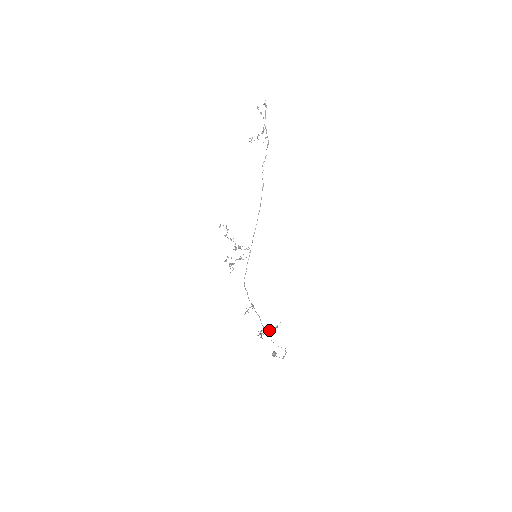
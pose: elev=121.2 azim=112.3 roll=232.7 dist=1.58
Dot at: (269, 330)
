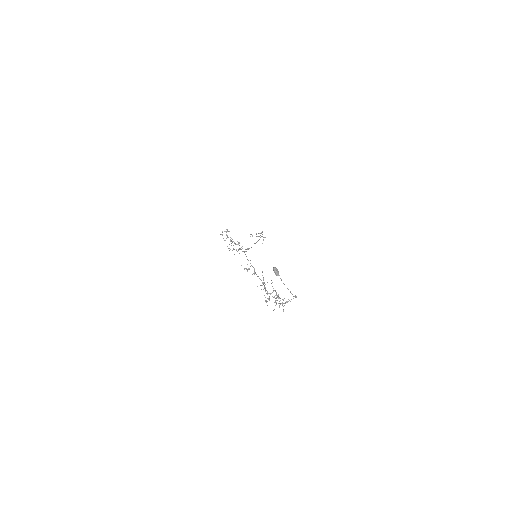
Dot at: (276, 298)
